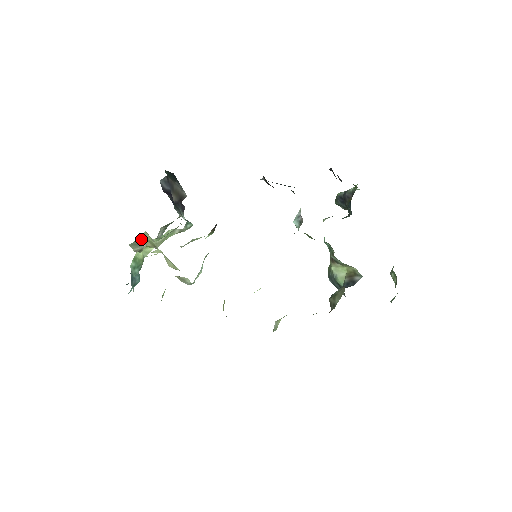
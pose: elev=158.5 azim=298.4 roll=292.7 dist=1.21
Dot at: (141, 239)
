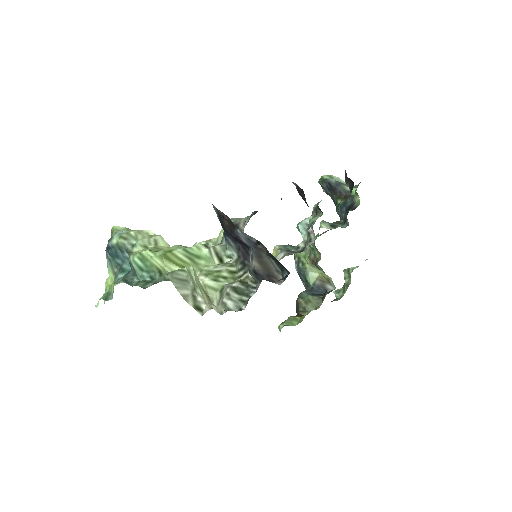
Dot at: (183, 271)
